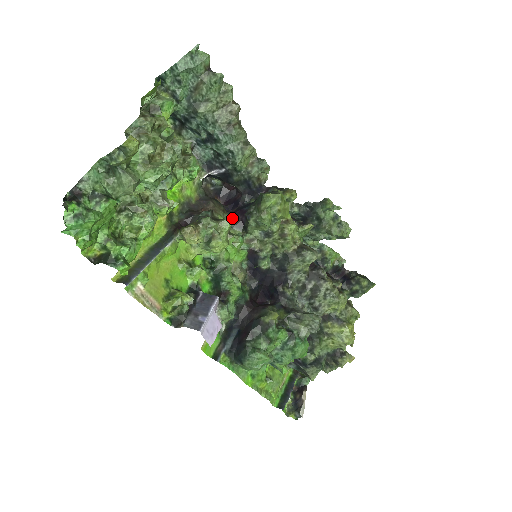
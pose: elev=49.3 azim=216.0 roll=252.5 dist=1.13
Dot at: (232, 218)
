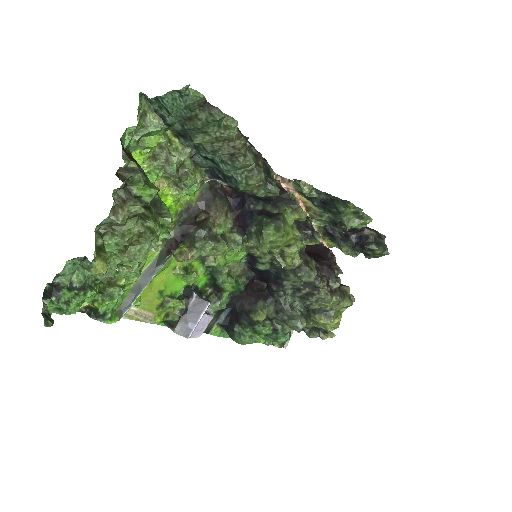
Dot at: (234, 223)
